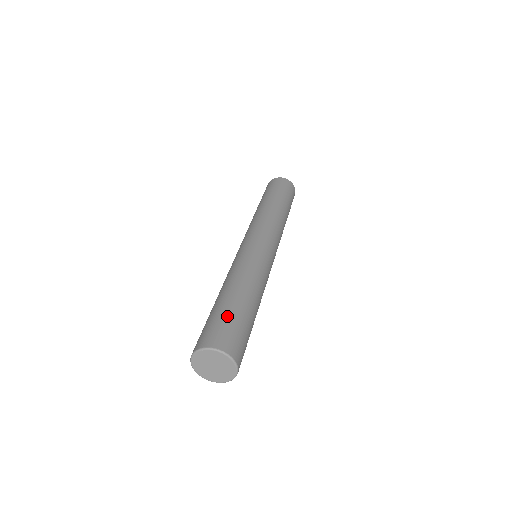
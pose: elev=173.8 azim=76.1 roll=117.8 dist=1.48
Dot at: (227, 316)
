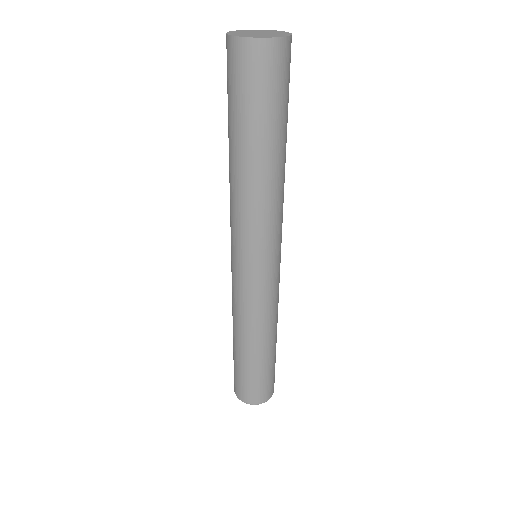
Dot at: (257, 378)
